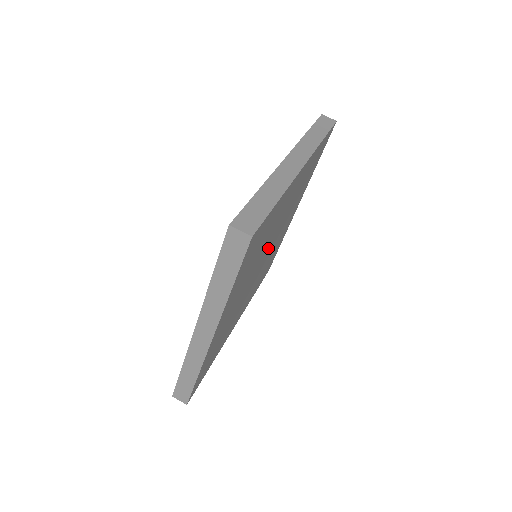
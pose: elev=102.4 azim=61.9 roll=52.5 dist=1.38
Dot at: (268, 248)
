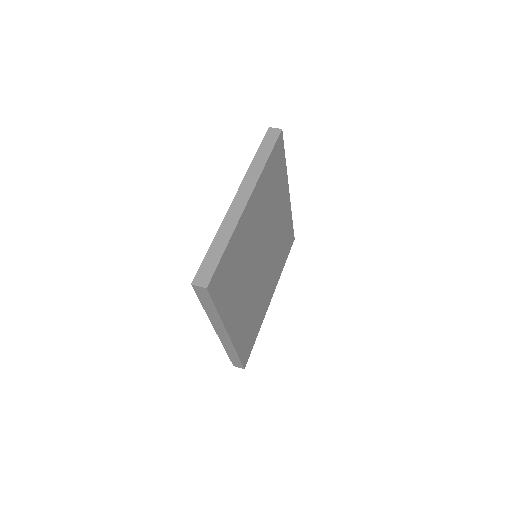
Dot at: (266, 248)
